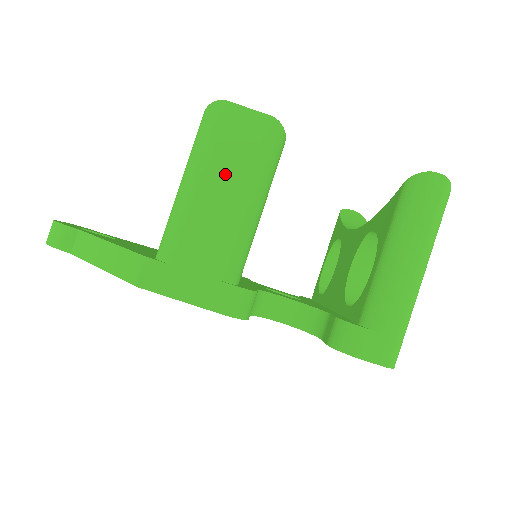
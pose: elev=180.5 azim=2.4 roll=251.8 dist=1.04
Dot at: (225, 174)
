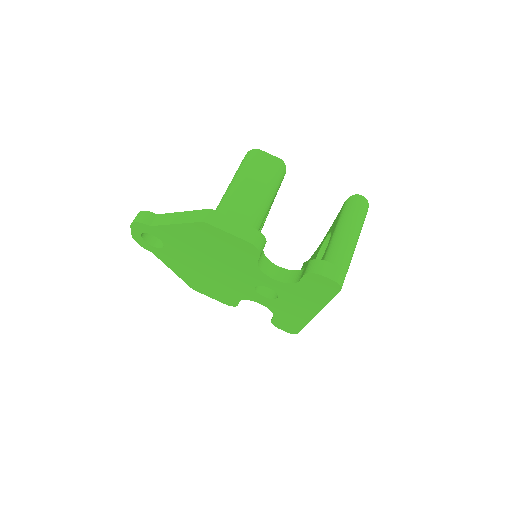
Dot at: (256, 179)
